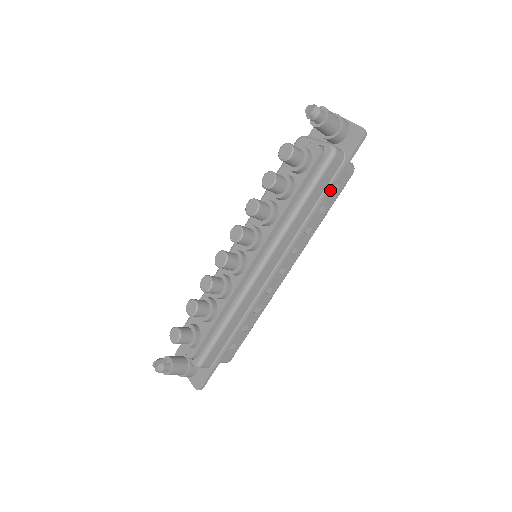
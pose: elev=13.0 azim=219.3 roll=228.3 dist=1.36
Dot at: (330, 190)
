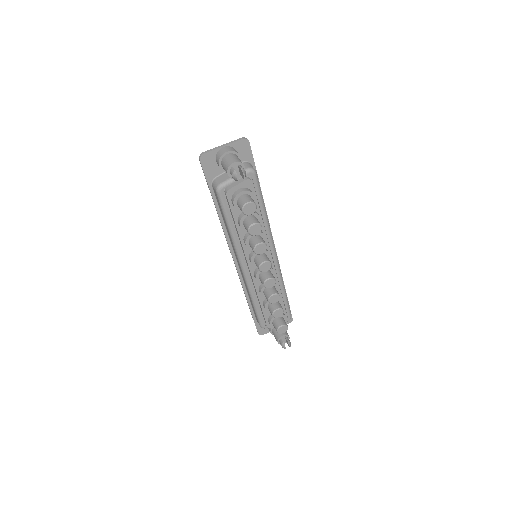
Dot at: occluded
